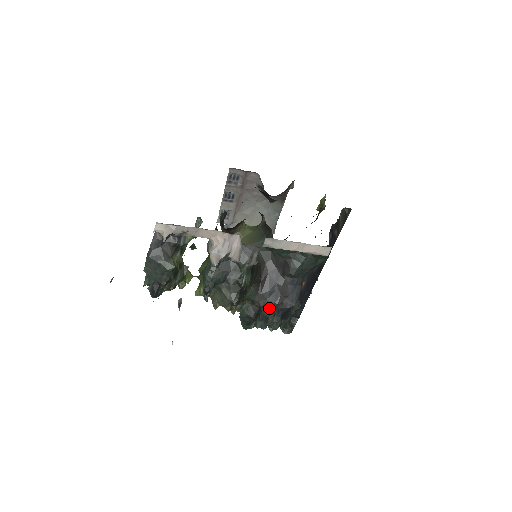
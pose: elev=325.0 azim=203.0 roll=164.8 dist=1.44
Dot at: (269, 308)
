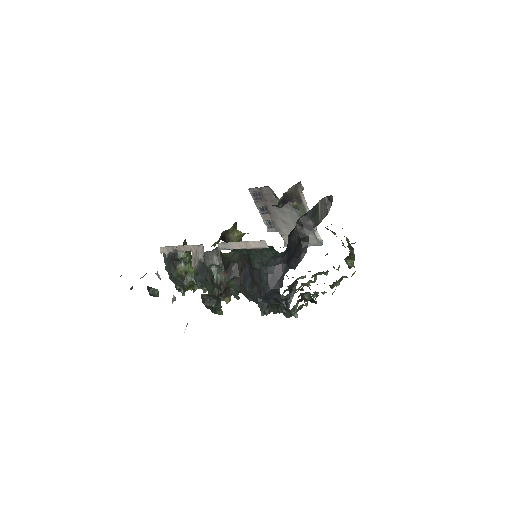
Dot at: (254, 297)
